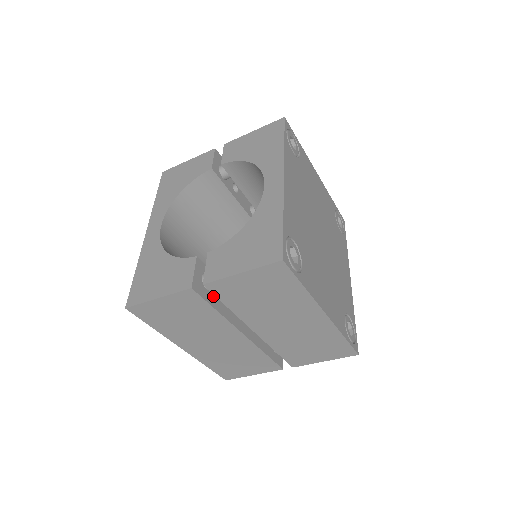
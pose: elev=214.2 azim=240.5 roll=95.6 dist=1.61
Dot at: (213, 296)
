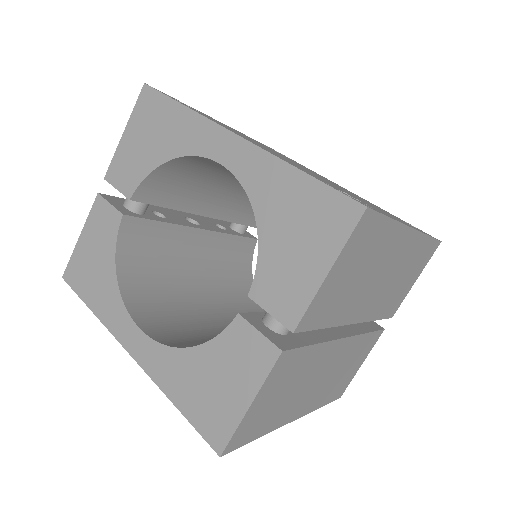
Dot at: (295, 335)
